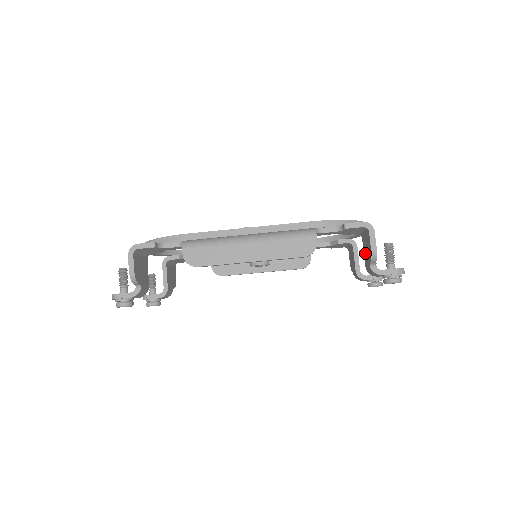
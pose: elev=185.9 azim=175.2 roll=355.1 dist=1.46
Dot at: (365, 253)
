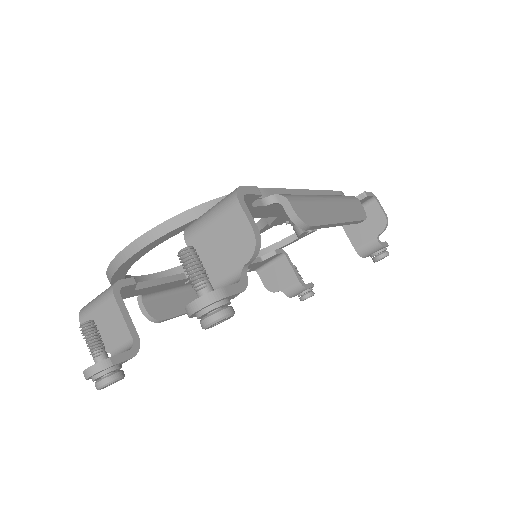
Dot at: (357, 233)
